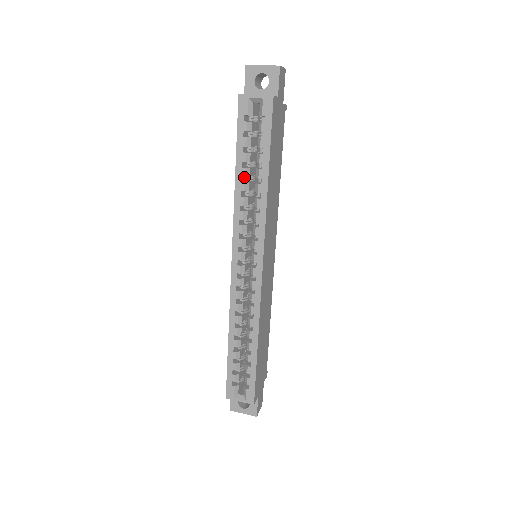
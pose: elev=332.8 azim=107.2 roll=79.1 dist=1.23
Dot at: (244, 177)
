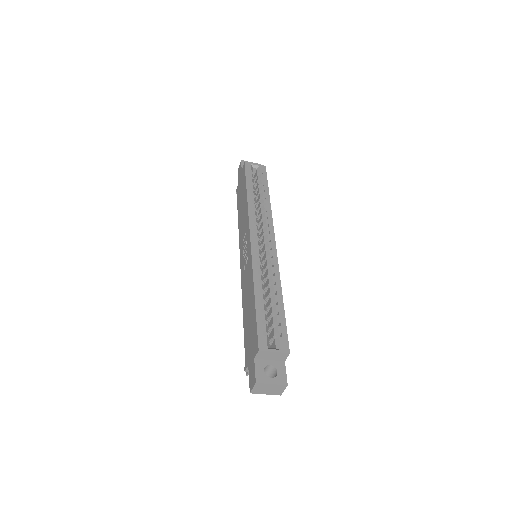
Dot at: occluded
